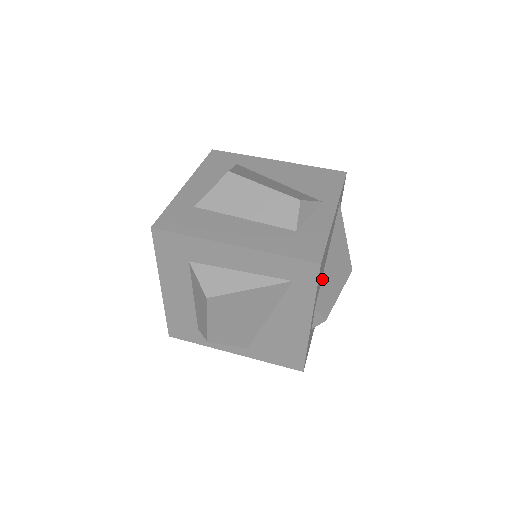
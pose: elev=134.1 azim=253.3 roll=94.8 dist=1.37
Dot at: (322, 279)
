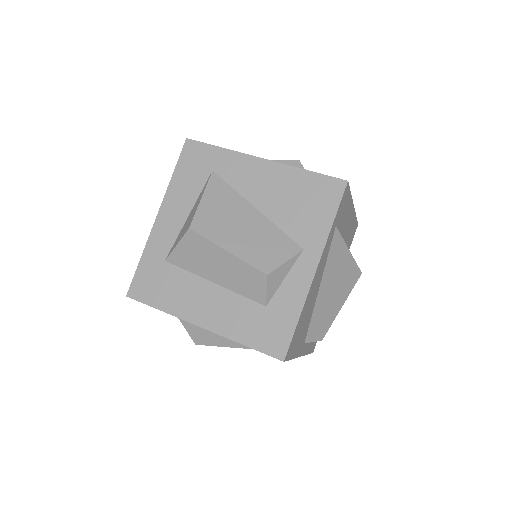
Dot at: (313, 314)
